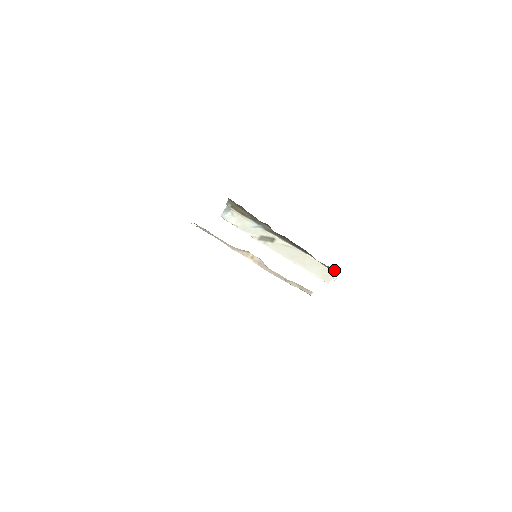
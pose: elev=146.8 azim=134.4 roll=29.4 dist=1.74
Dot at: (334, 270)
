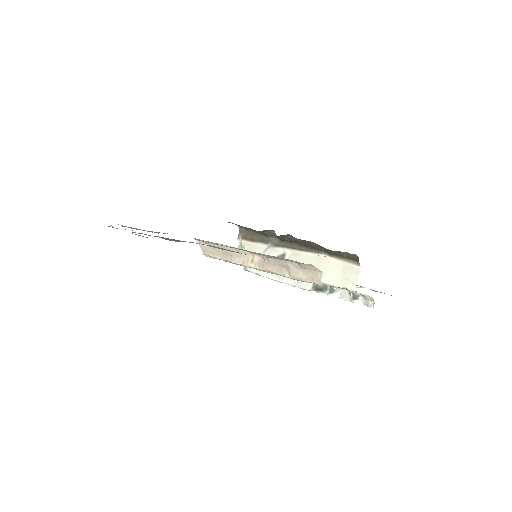
Dot at: (353, 256)
